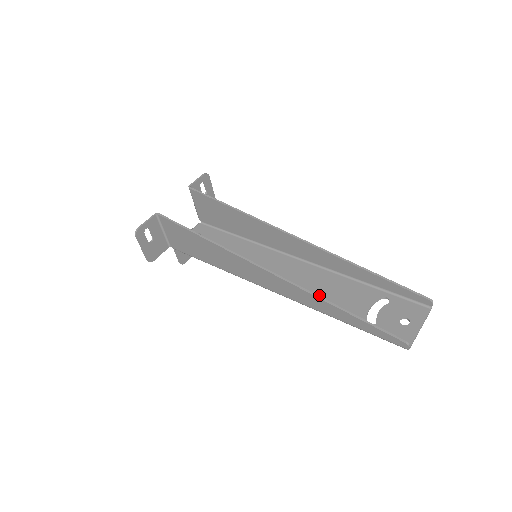
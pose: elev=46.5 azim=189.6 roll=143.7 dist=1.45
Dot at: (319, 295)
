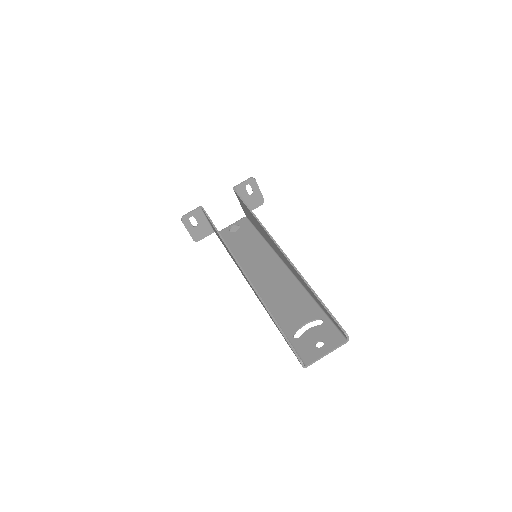
Dot at: (278, 301)
